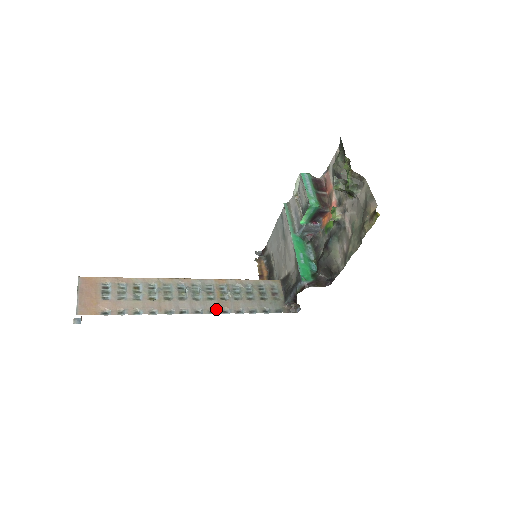
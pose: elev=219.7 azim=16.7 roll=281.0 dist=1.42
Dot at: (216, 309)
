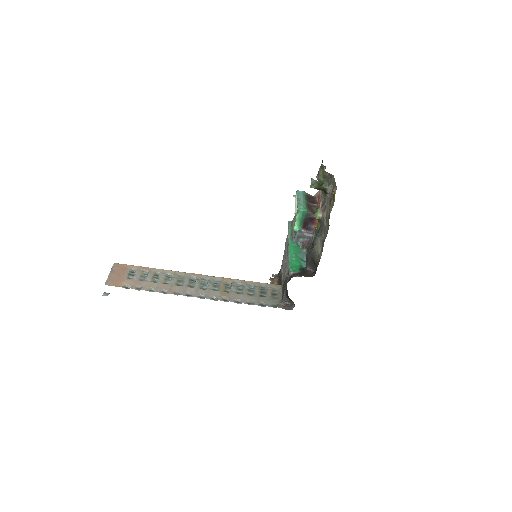
Dot at: (218, 297)
